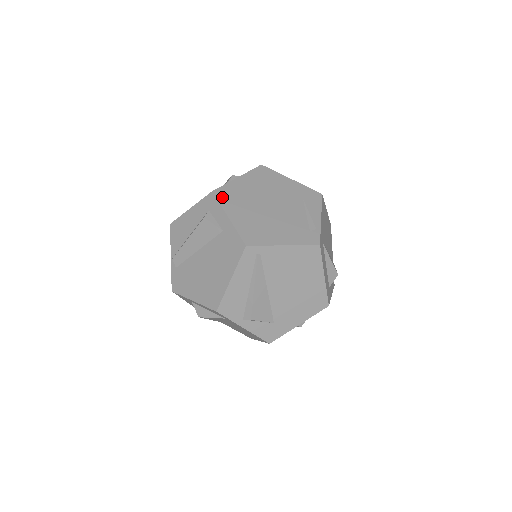
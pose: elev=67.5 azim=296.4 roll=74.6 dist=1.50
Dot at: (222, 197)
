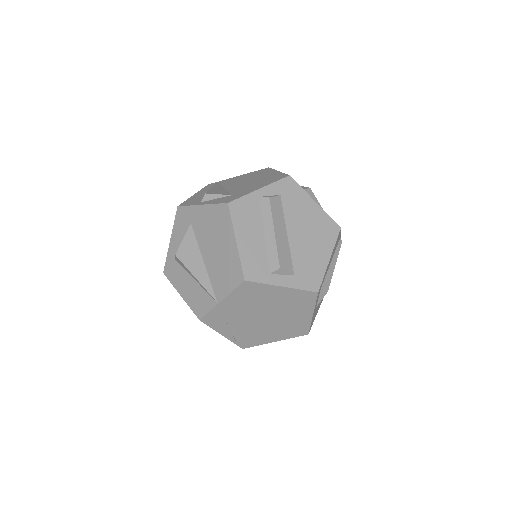
Dot at: occluded
